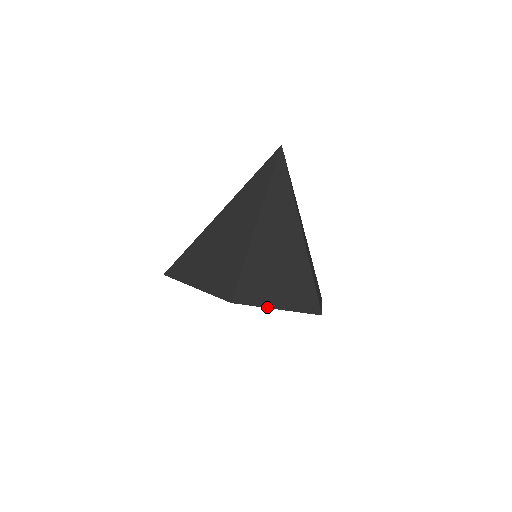
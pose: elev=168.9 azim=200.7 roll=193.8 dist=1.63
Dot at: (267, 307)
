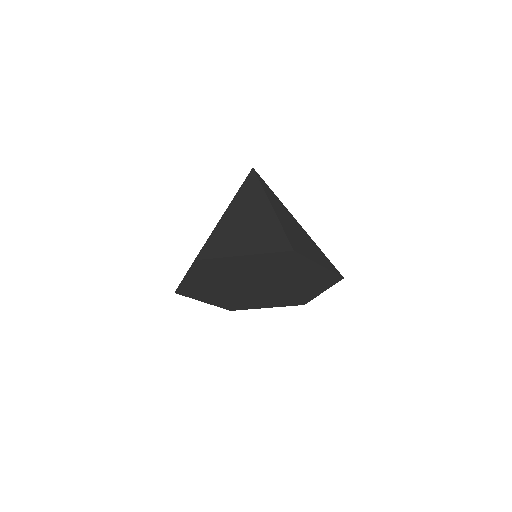
Dot at: (231, 256)
